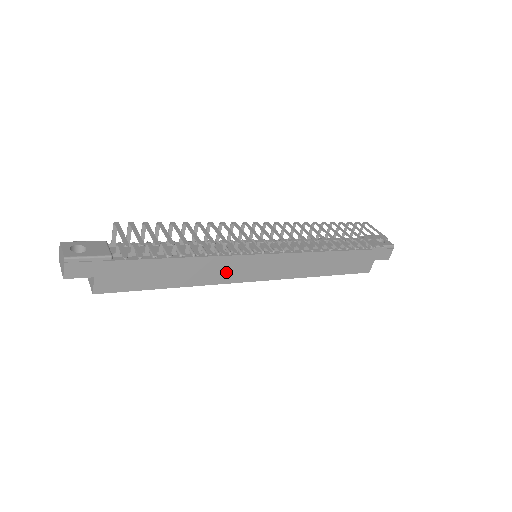
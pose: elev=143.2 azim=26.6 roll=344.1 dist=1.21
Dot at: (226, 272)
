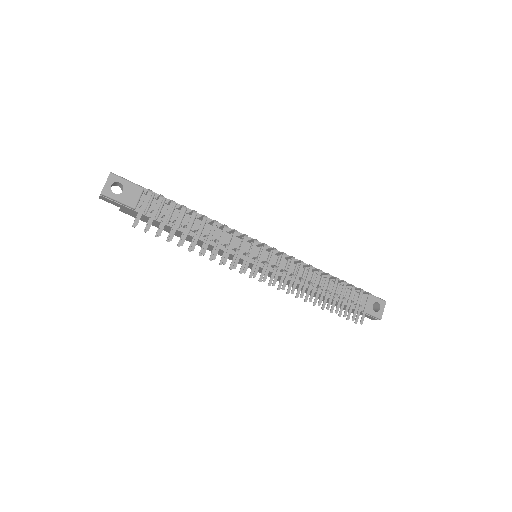
Dot at: (222, 253)
